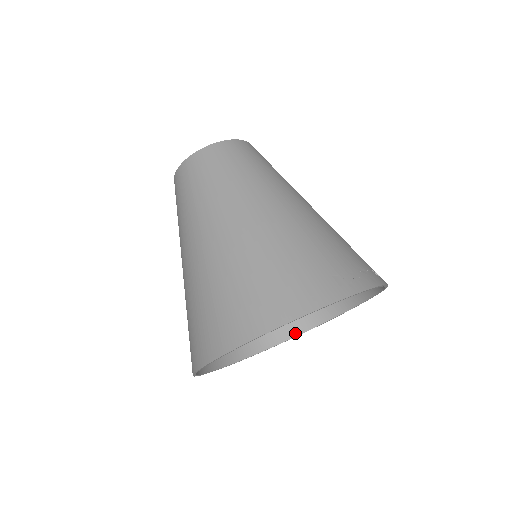
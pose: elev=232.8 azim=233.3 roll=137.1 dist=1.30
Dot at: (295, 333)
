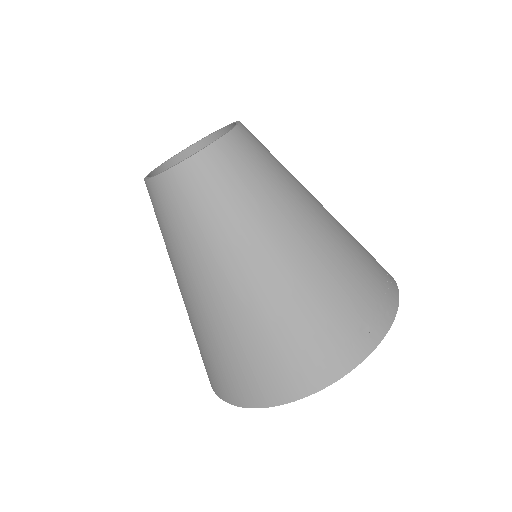
Dot at: occluded
